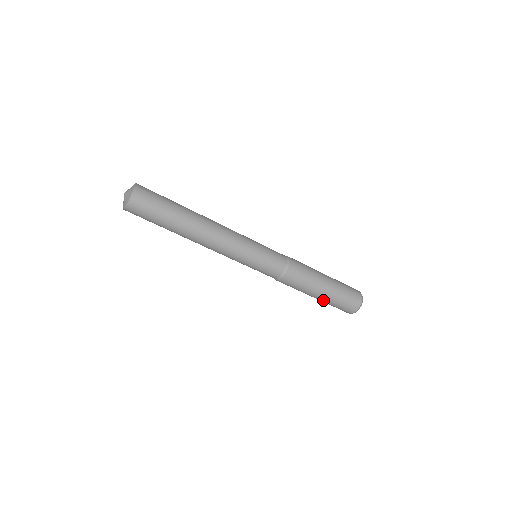
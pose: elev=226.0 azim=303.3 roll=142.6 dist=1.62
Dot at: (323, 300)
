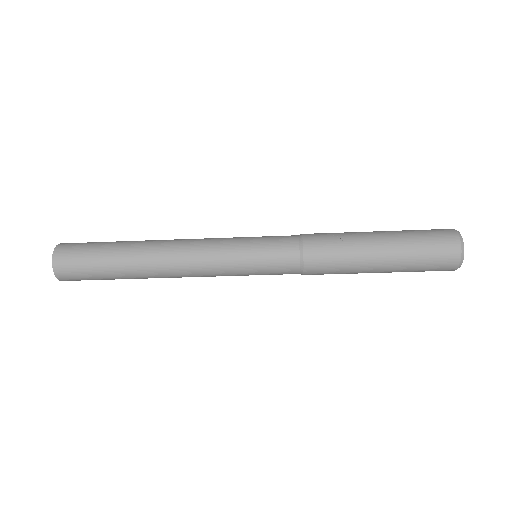
Dot at: occluded
